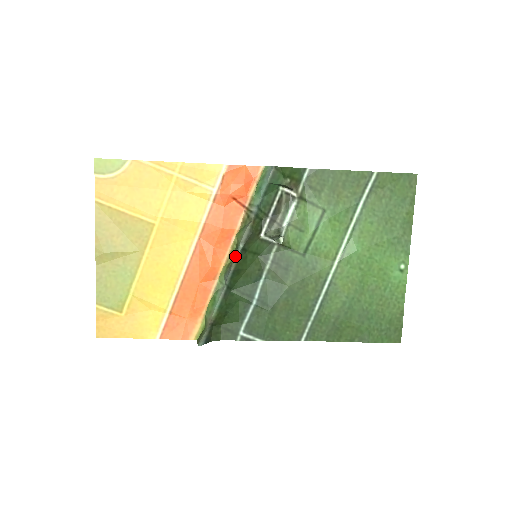
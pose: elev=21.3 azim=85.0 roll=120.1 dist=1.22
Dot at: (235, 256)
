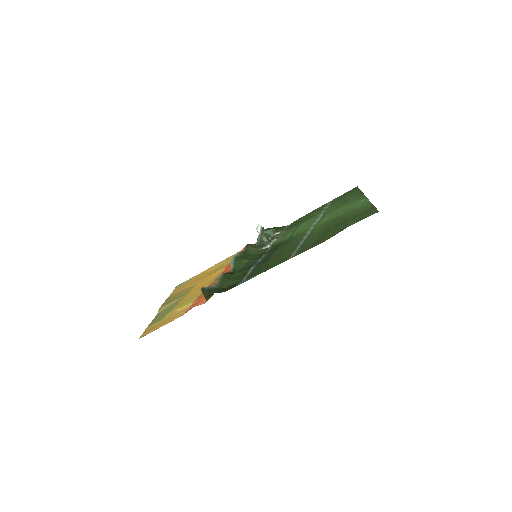
Dot at: (237, 255)
